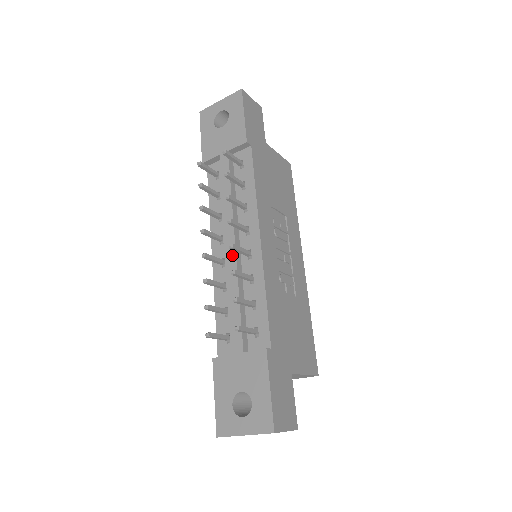
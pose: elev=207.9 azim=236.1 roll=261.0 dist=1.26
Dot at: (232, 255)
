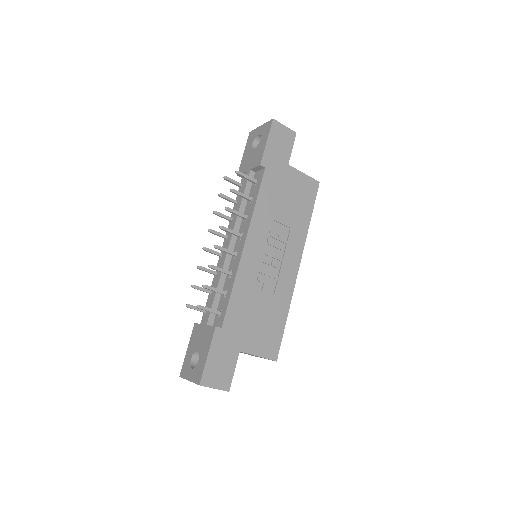
Dot at: occluded
